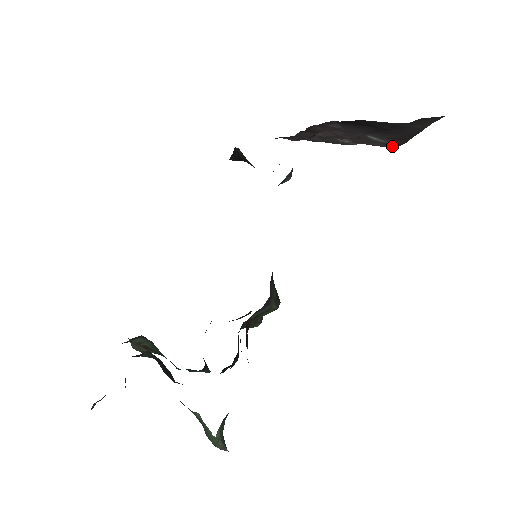
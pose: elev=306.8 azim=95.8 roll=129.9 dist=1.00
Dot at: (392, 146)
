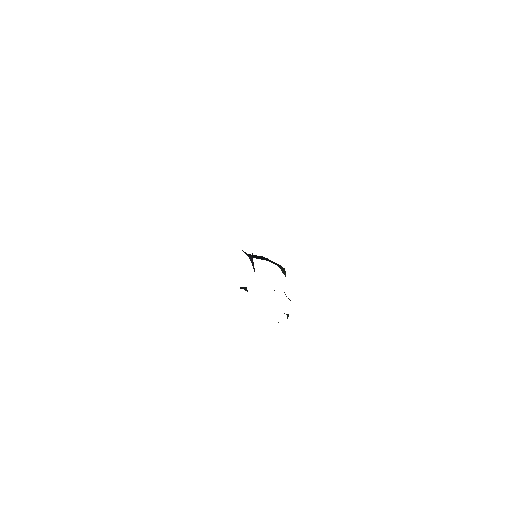
Dot at: occluded
